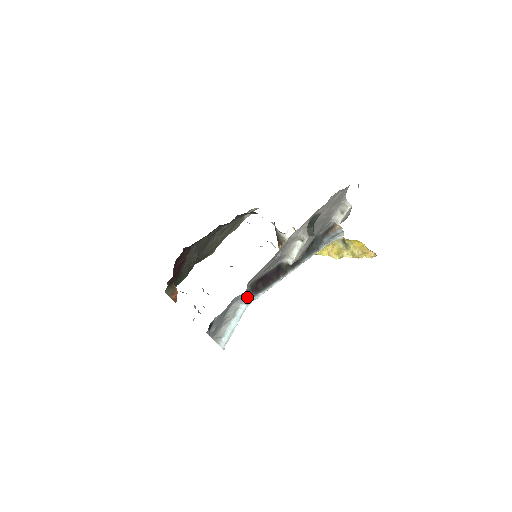
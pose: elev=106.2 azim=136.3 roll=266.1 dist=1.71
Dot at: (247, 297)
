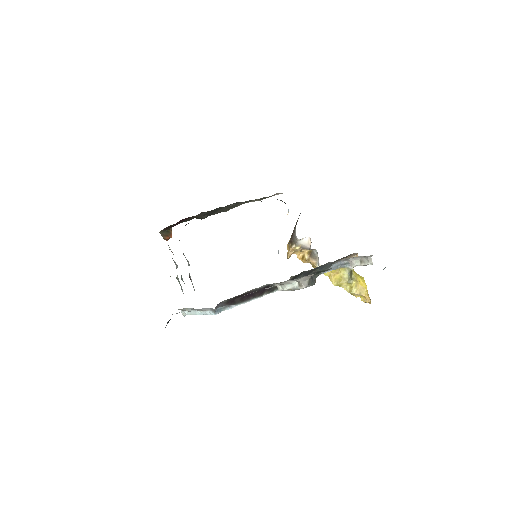
Dot at: (219, 306)
